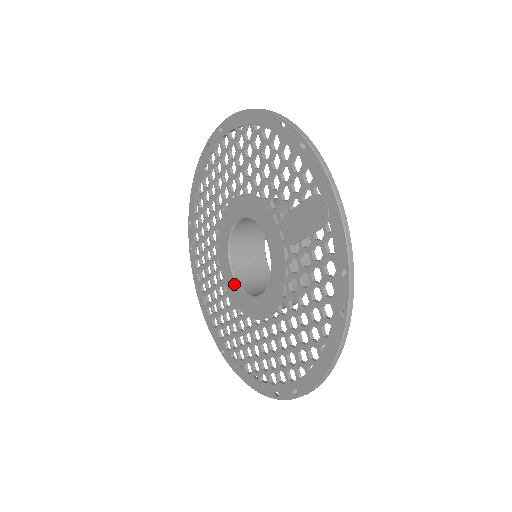
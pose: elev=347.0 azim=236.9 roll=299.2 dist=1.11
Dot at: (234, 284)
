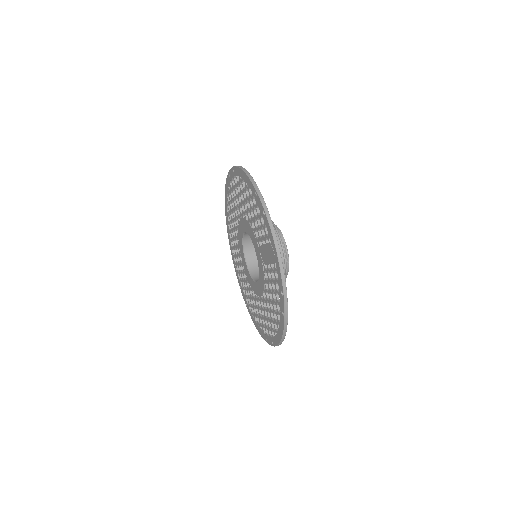
Dot at: (247, 268)
